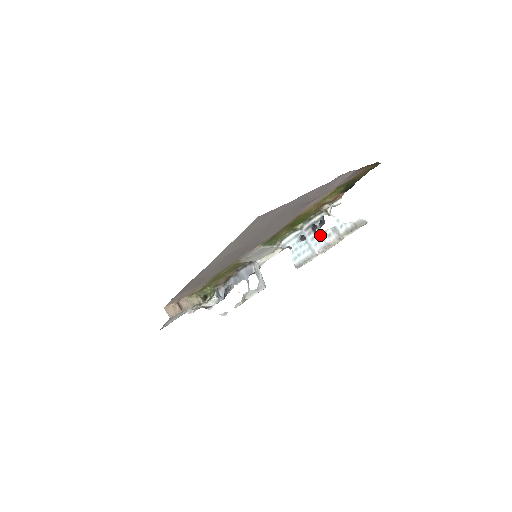
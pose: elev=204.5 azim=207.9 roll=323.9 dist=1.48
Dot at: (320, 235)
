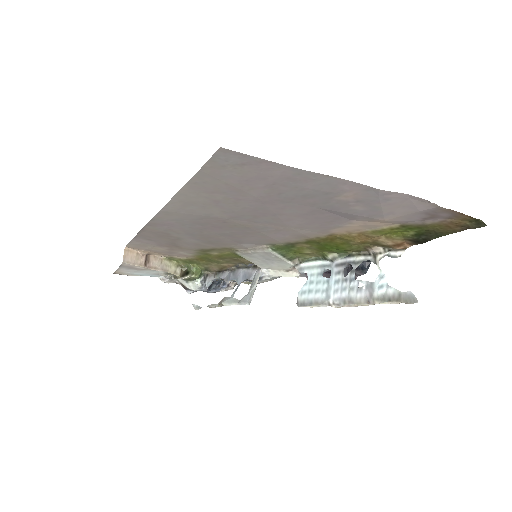
Dot at: (349, 282)
